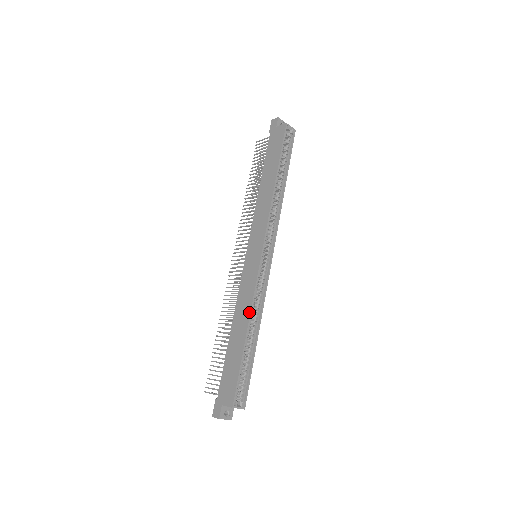
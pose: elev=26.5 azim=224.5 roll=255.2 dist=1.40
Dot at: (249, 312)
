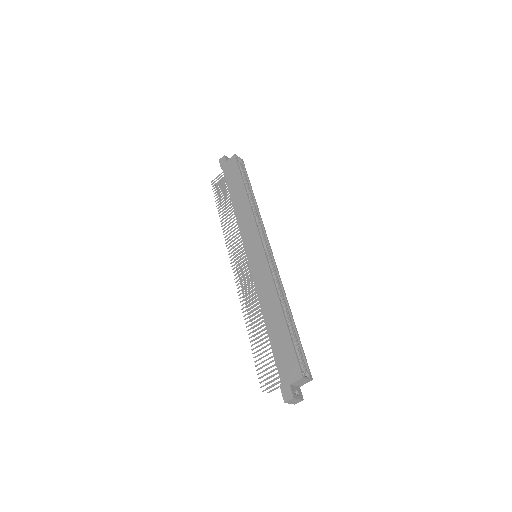
Dot at: (276, 294)
